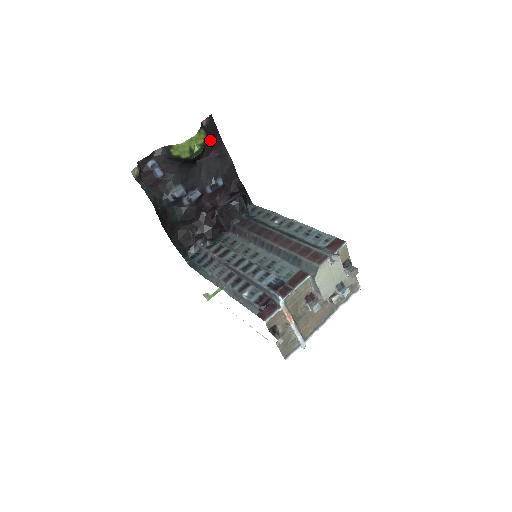
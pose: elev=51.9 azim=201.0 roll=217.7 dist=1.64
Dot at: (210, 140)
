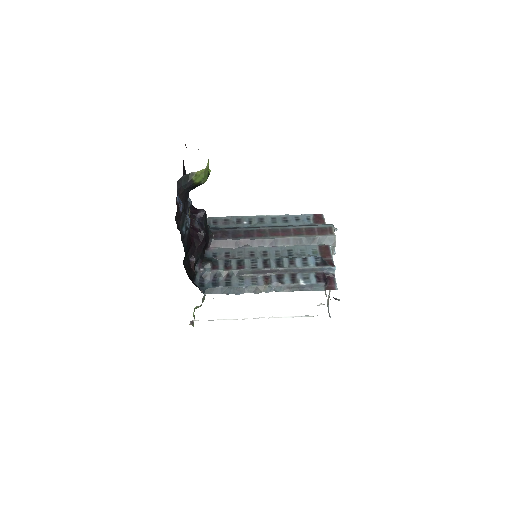
Dot at: occluded
